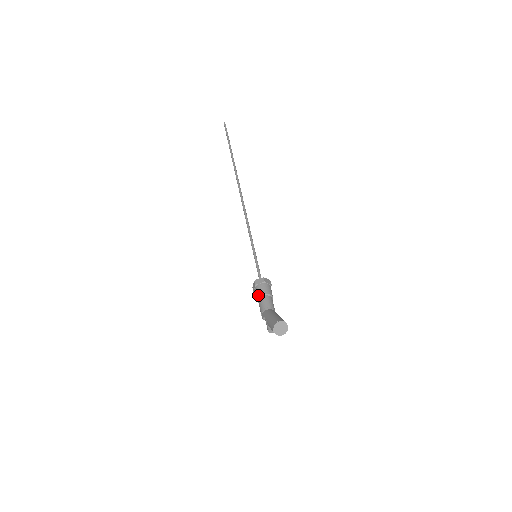
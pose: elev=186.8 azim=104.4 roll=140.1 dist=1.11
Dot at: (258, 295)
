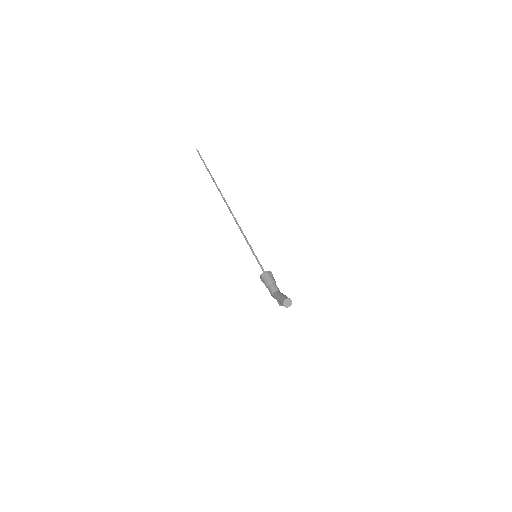
Dot at: (266, 284)
